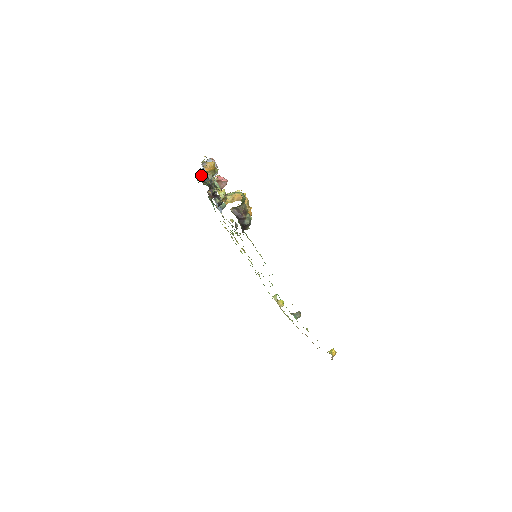
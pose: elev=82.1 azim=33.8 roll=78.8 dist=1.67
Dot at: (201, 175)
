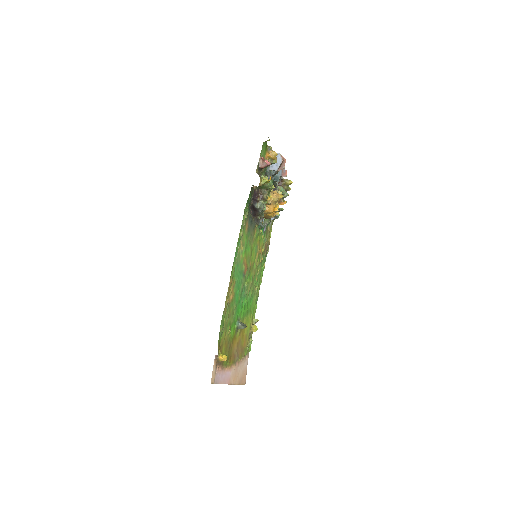
Dot at: occluded
